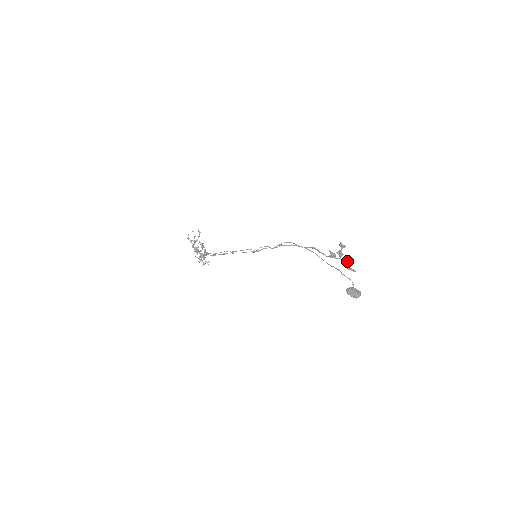
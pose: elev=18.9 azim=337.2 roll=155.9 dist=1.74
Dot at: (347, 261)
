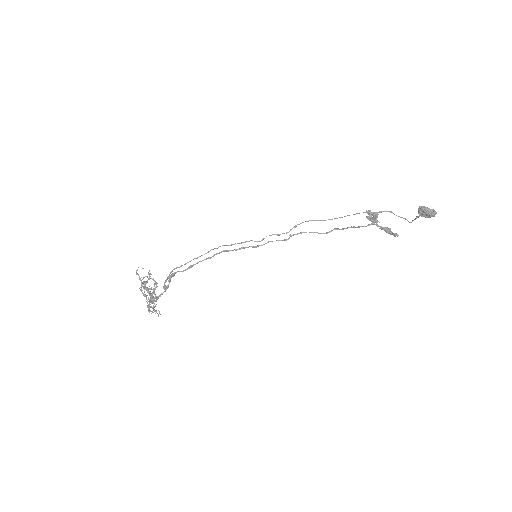
Dot at: (385, 227)
